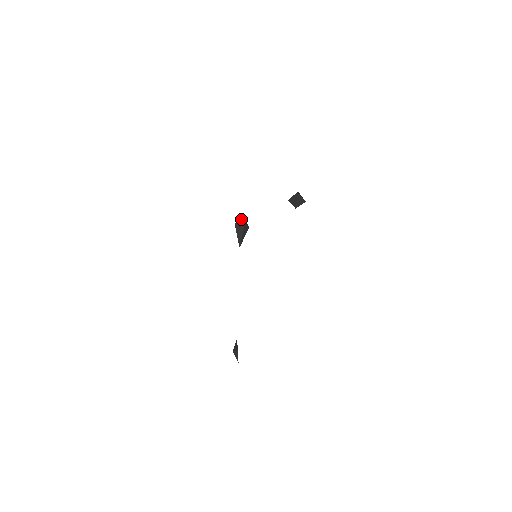
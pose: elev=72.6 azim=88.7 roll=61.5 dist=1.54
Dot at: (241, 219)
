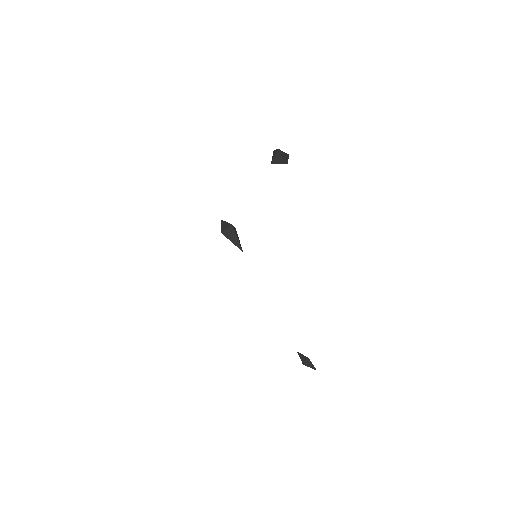
Dot at: (223, 224)
